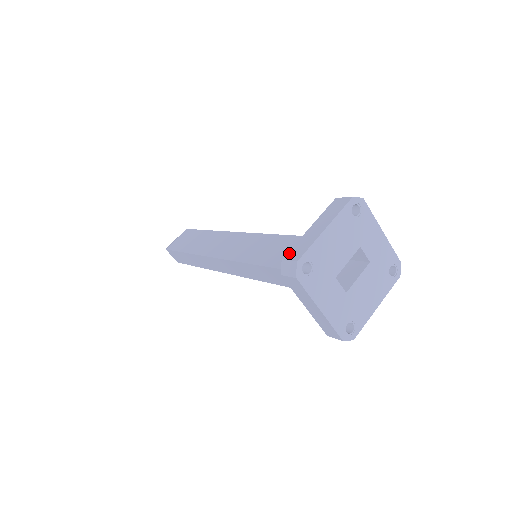
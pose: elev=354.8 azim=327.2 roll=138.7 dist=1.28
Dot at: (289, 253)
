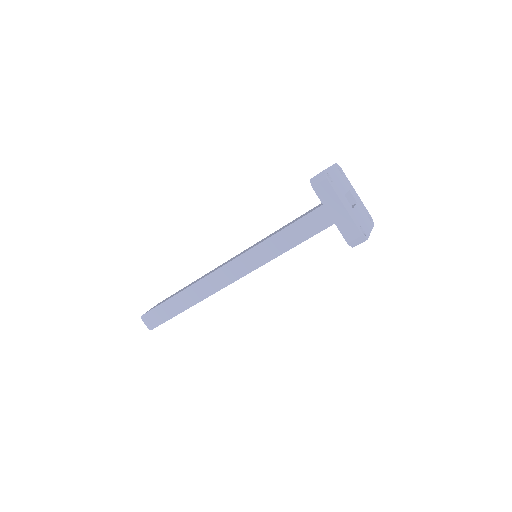
Dot at: occluded
